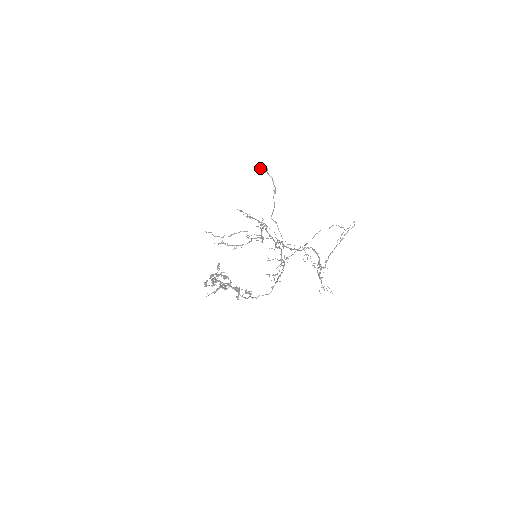
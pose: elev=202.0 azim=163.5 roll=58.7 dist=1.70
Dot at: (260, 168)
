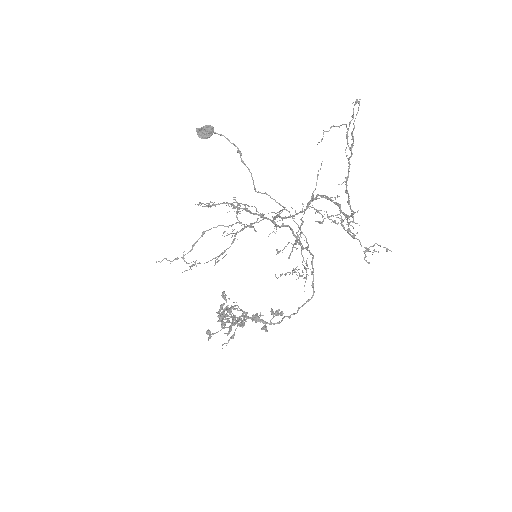
Dot at: (201, 132)
